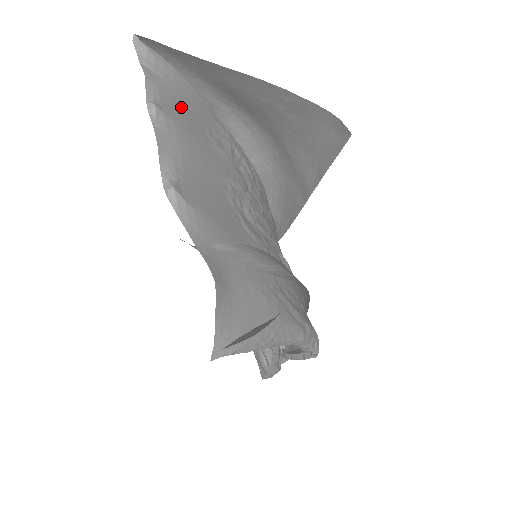
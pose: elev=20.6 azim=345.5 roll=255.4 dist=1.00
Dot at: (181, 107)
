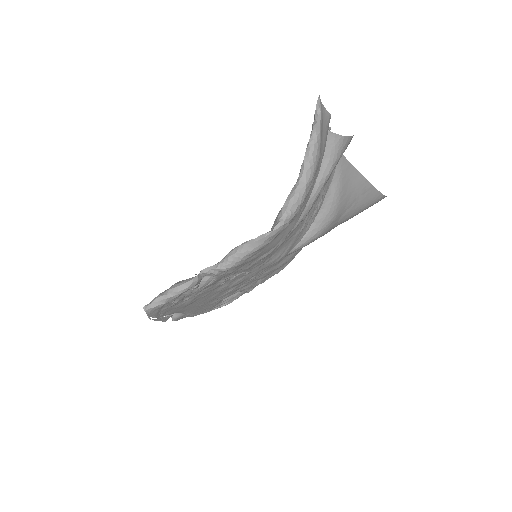
Dot at: occluded
